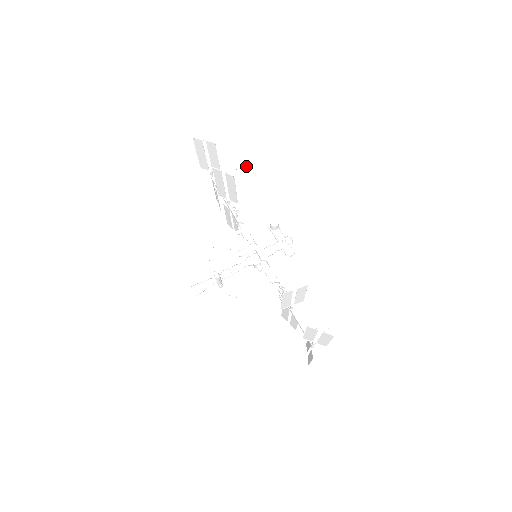
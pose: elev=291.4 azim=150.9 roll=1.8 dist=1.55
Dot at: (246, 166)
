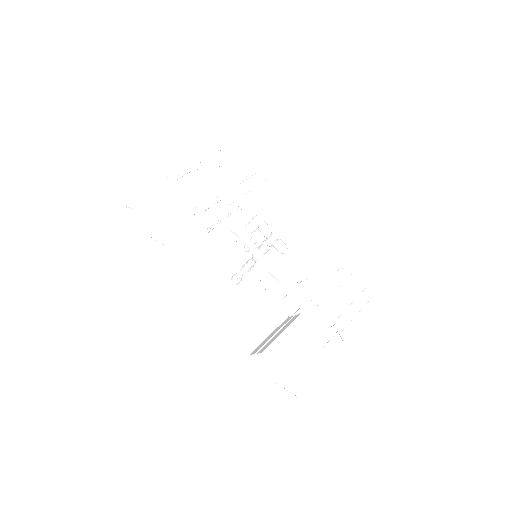
Dot at: (198, 156)
